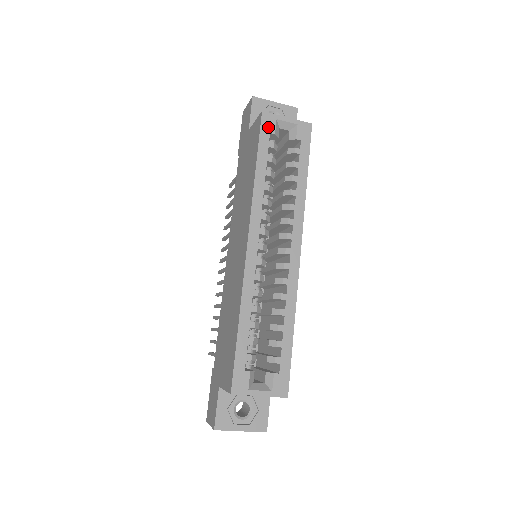
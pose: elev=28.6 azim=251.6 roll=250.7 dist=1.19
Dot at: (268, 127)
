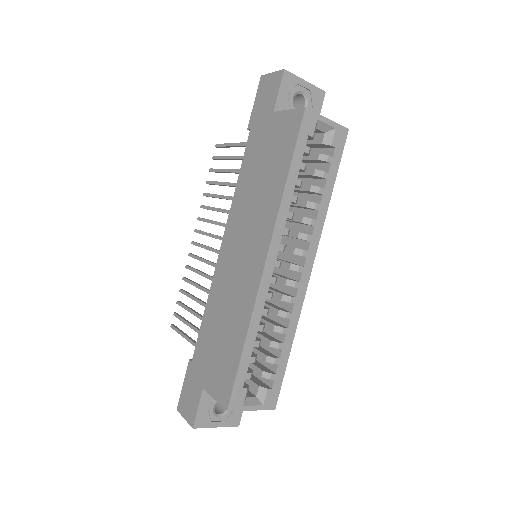
Dot at: (308, 128)
